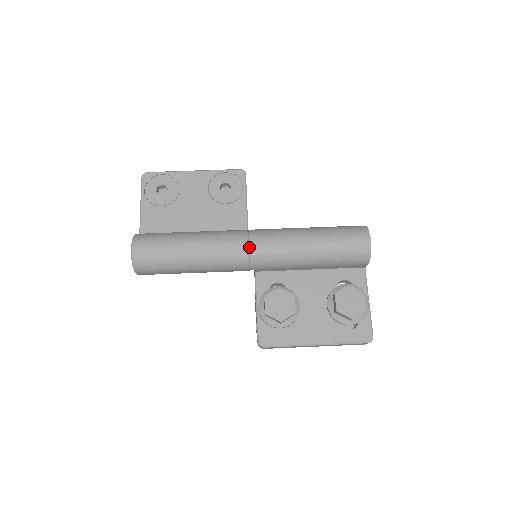
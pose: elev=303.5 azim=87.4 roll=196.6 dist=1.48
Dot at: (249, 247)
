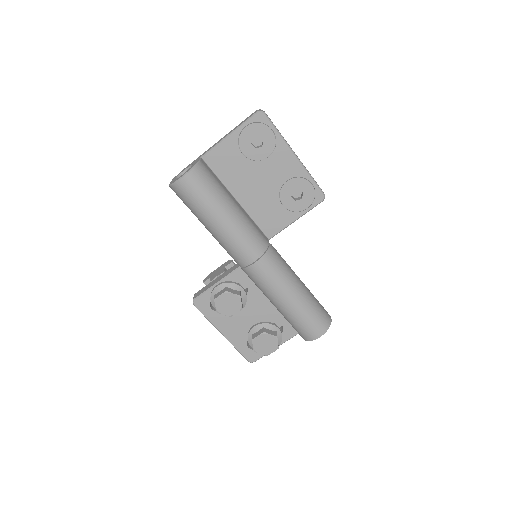
Dot at: (252, 264)
